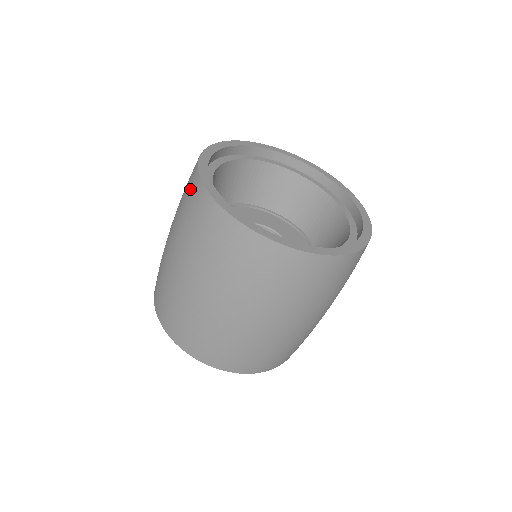
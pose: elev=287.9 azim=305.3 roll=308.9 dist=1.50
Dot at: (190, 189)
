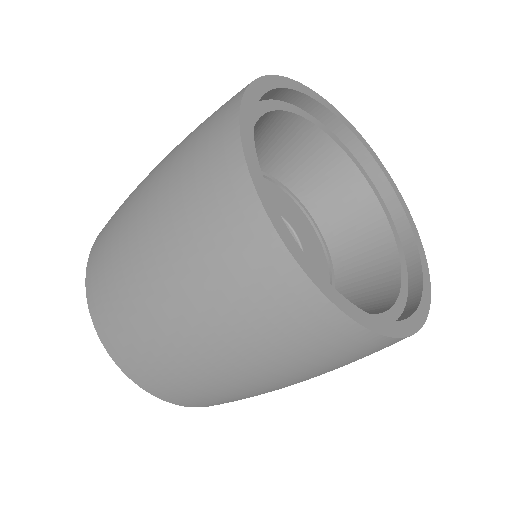
Dot at: (223, 201)
